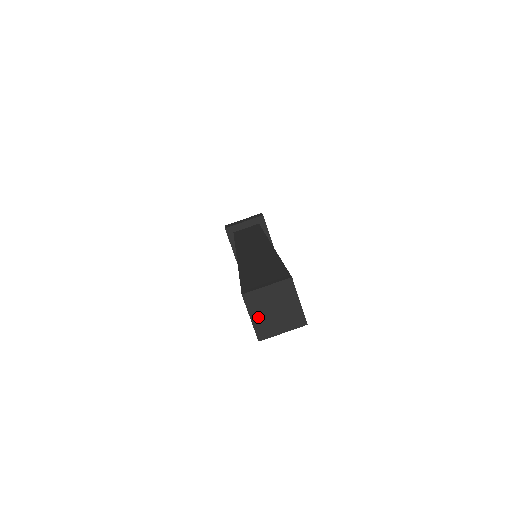
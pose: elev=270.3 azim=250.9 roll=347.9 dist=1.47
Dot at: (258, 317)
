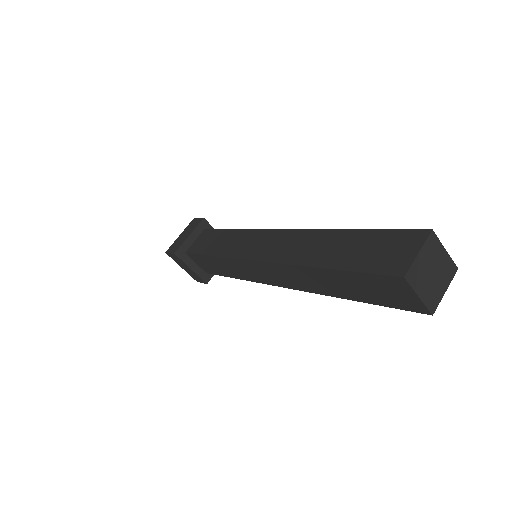
Dot at: (424, 291)
